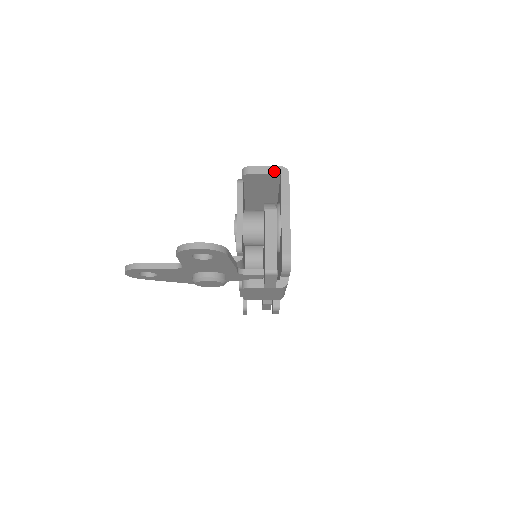
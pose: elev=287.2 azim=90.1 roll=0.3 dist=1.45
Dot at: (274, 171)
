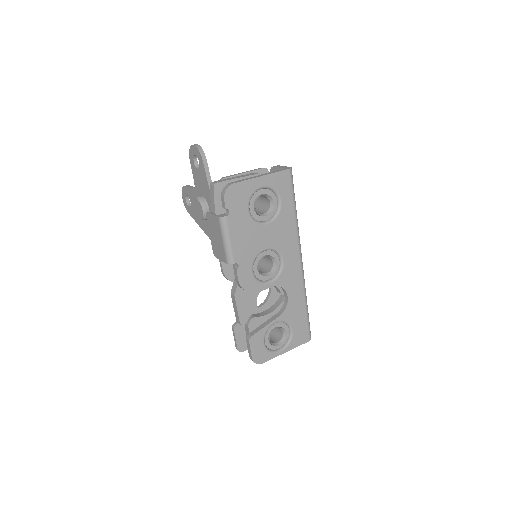
Dot at: (284, 167)
